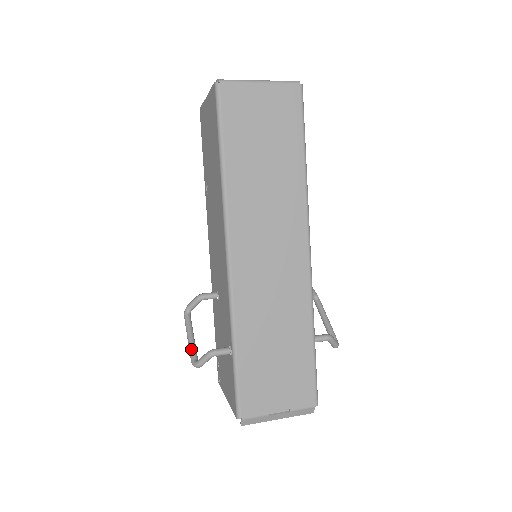
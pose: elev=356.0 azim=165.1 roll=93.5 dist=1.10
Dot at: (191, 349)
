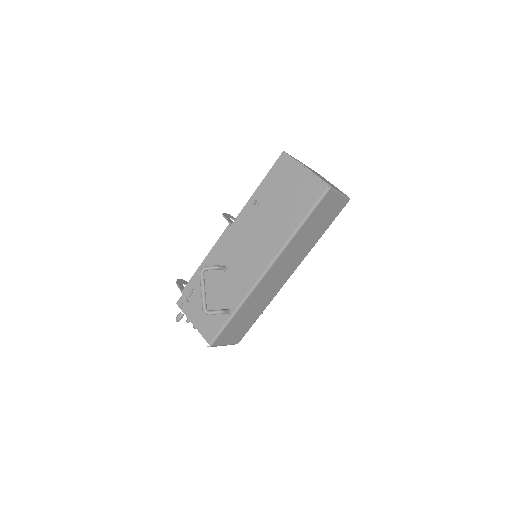
Dot at: (205, 301)
